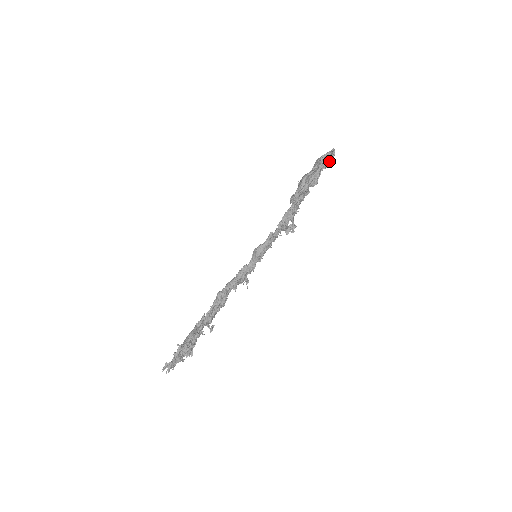
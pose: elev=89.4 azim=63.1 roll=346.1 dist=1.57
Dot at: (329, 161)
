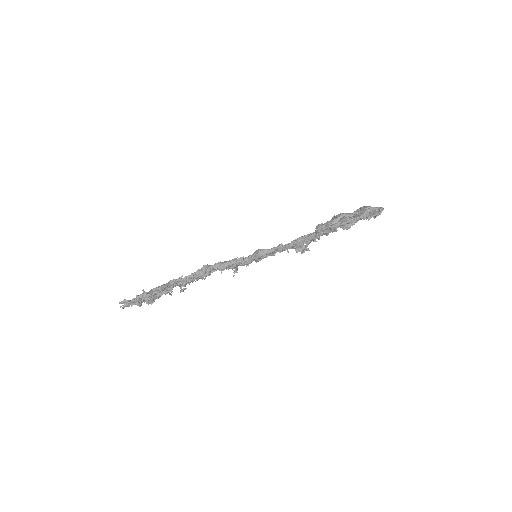
Dot at: occluded
